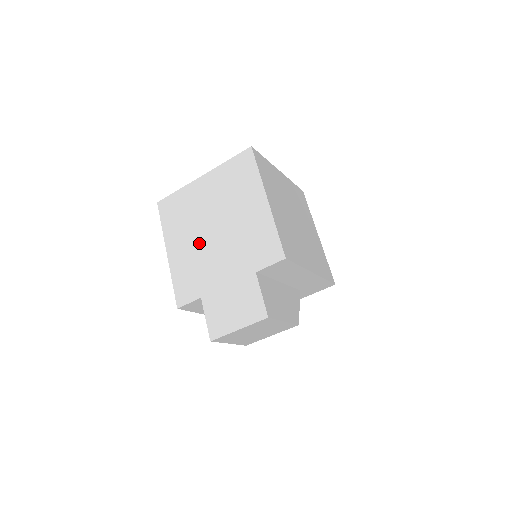
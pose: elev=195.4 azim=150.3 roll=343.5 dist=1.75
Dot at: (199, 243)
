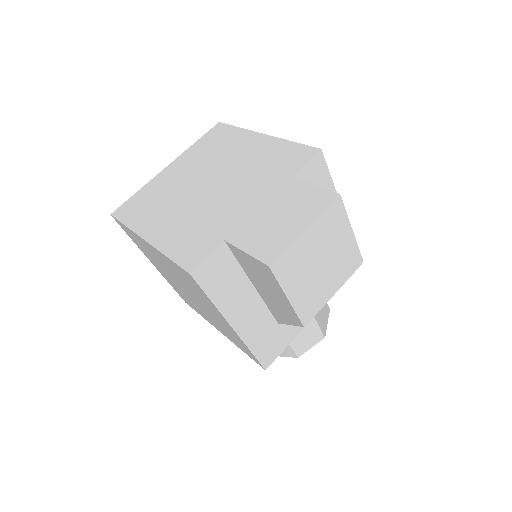
Dot at: (192, 205)
